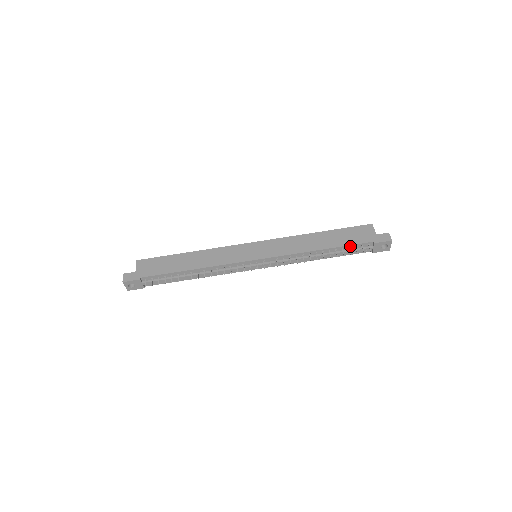
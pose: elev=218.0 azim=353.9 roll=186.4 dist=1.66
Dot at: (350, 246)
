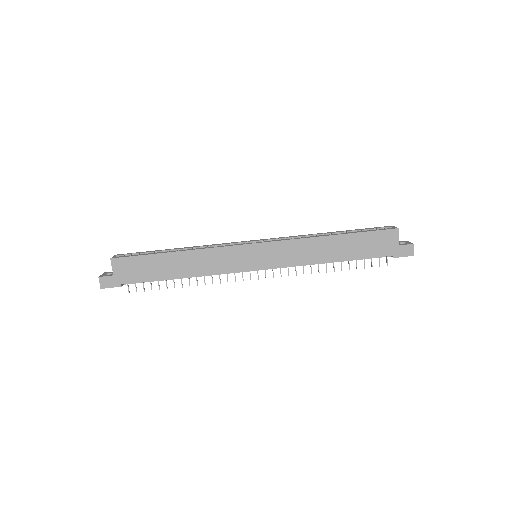
Dot at: (366, 258)
